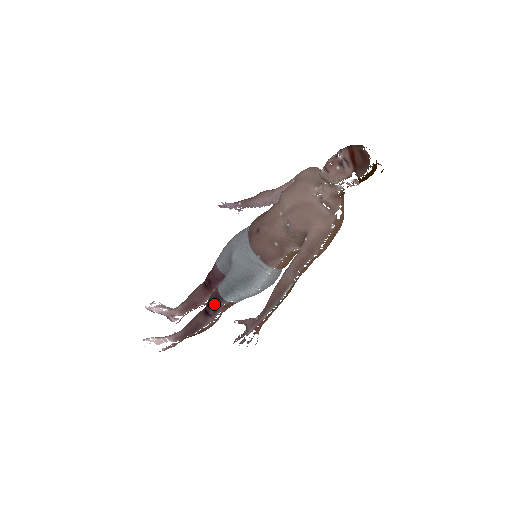
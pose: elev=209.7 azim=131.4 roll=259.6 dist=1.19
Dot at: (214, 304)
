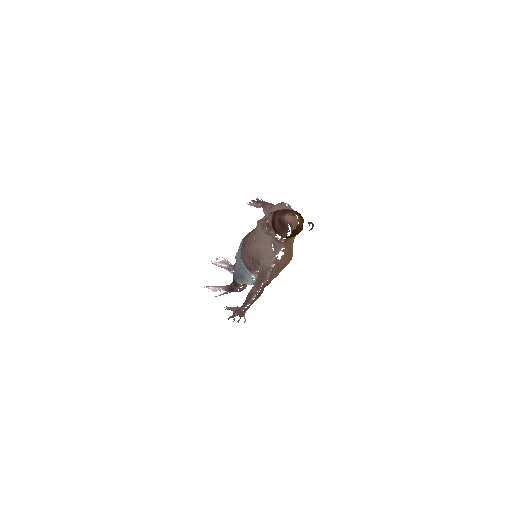
Dot at: (234, 281)
